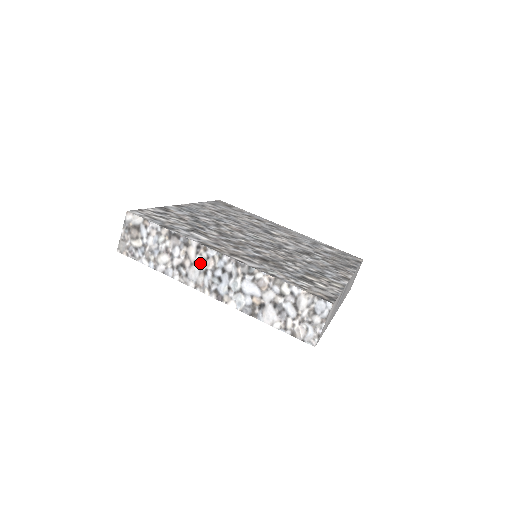
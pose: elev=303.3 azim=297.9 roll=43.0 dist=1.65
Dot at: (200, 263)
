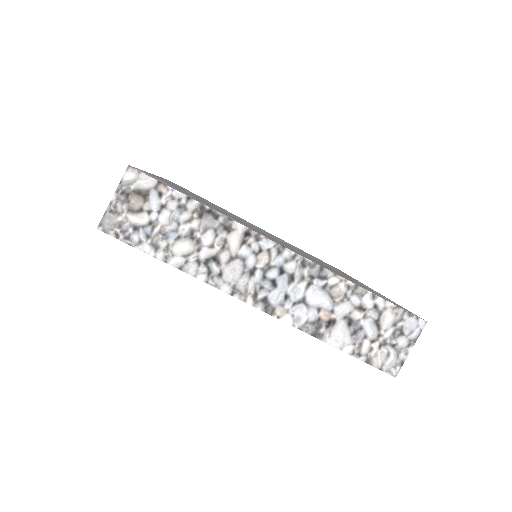
Dot at: (246, 258)
